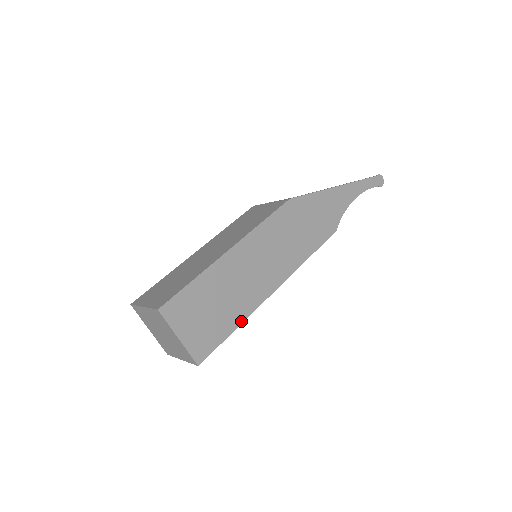
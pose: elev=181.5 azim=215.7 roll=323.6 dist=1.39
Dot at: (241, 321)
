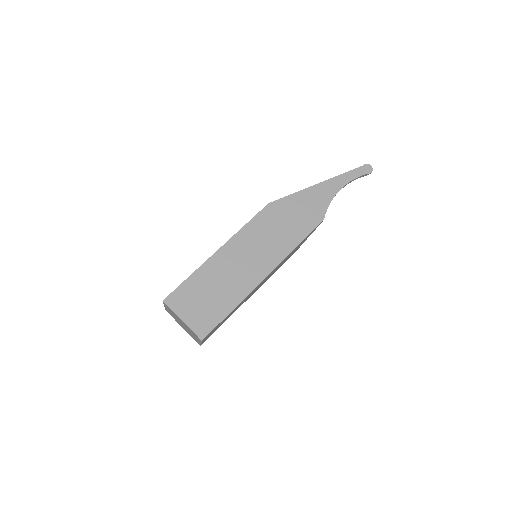
Dot at: (236, 304)
